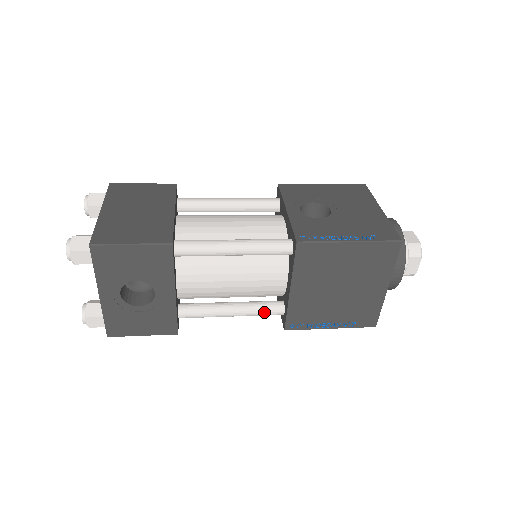
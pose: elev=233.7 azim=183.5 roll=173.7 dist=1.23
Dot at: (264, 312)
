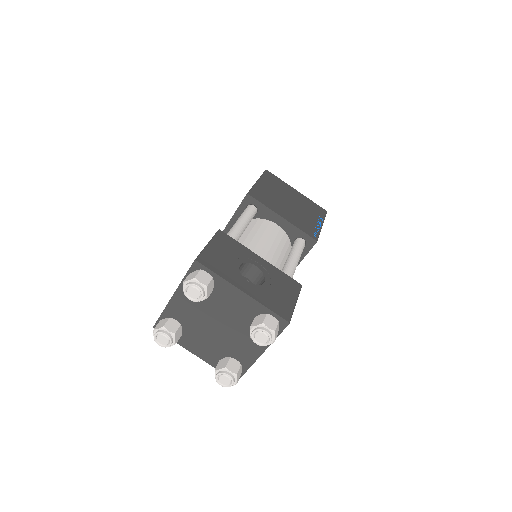
Dot at: (299, 246)
